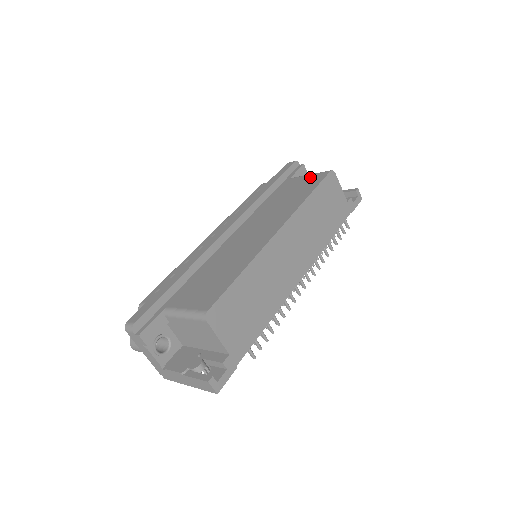
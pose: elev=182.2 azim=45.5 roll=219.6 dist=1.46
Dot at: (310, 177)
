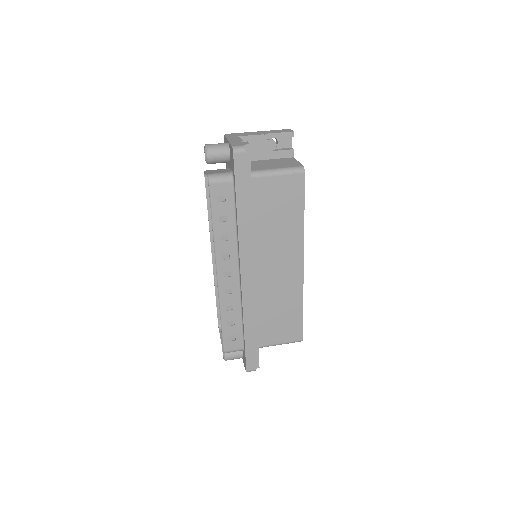
Dot at: (284, 182)
